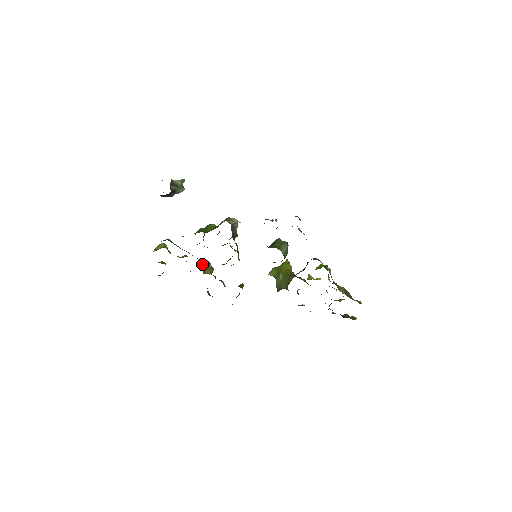
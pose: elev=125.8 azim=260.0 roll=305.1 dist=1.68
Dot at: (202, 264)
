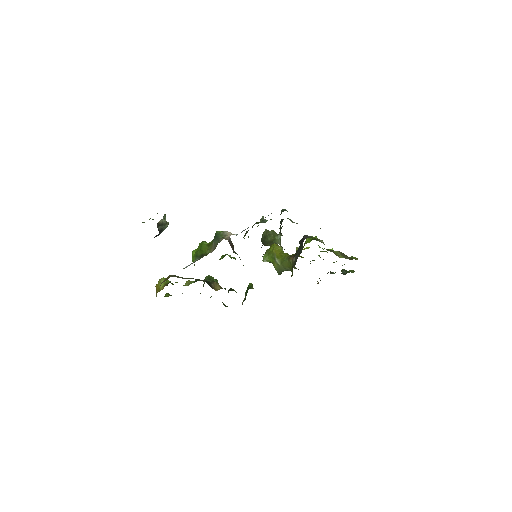
Dot at: (209, 283)
